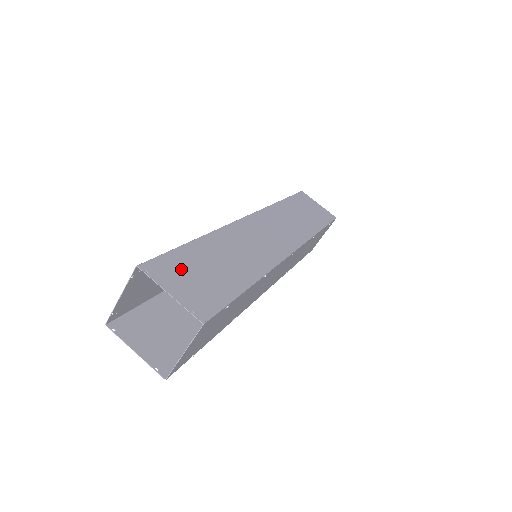
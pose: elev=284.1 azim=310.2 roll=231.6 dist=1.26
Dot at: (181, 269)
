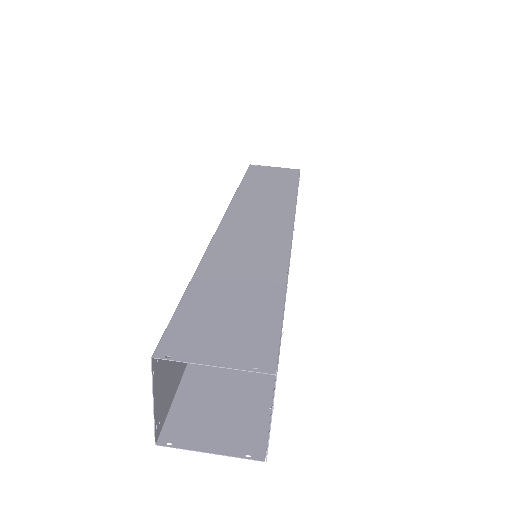
Dot at: (202, 325)
